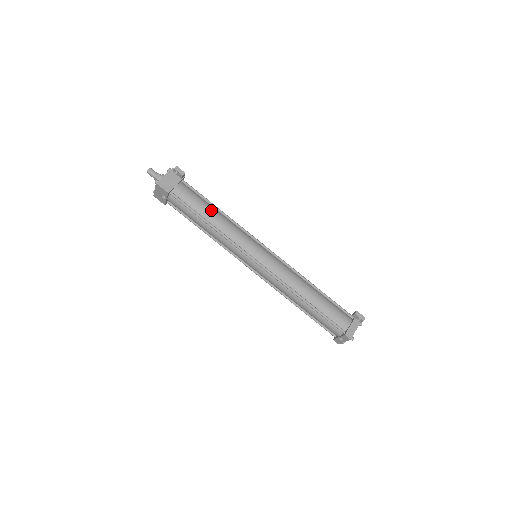
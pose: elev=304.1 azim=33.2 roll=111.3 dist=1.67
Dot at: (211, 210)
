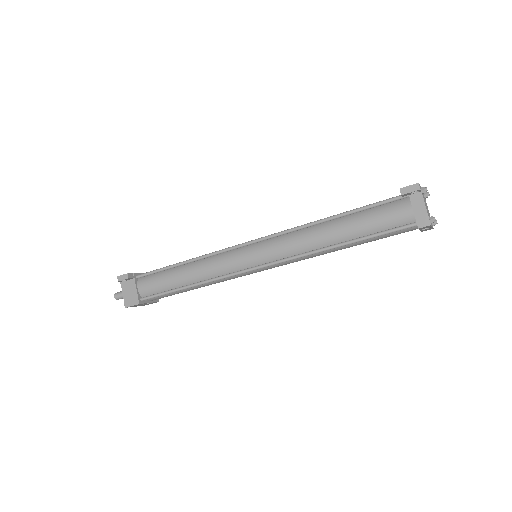
Dot at: (178, 273)
